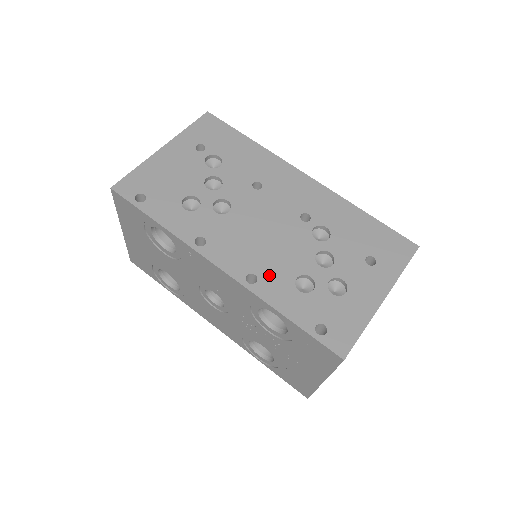
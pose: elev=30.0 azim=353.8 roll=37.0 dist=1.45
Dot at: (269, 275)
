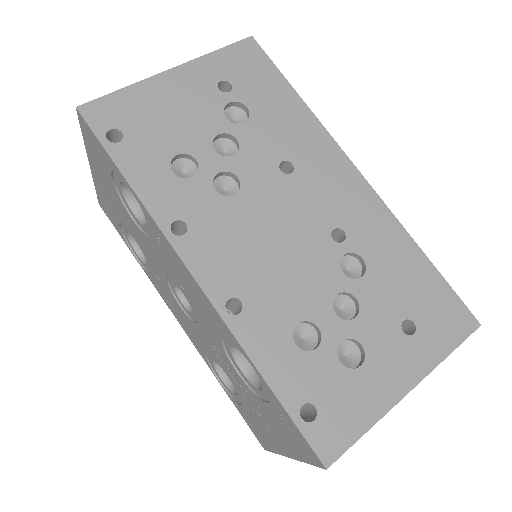
Dot at: (261, 308)
